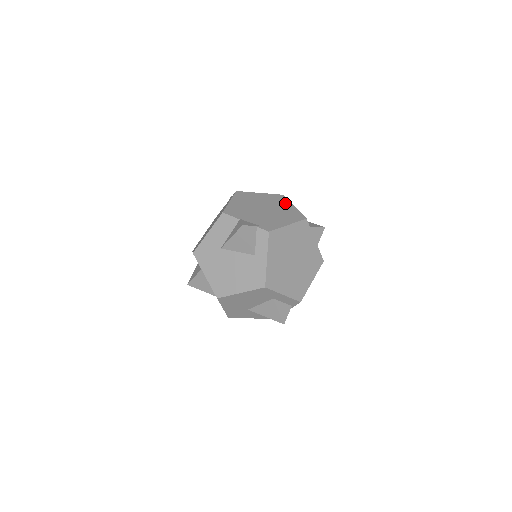
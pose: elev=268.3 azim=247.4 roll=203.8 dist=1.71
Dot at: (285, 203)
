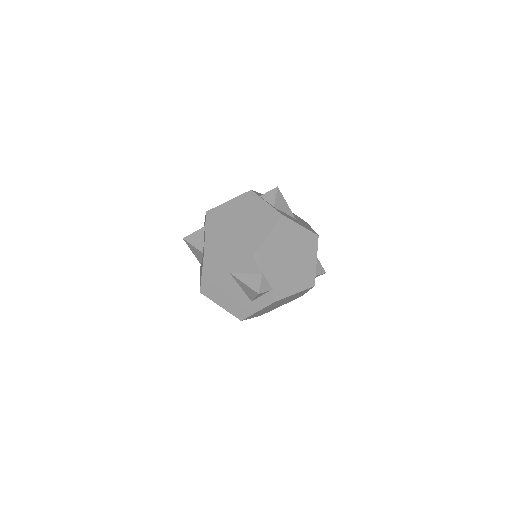
Dot at: (312, 253)
